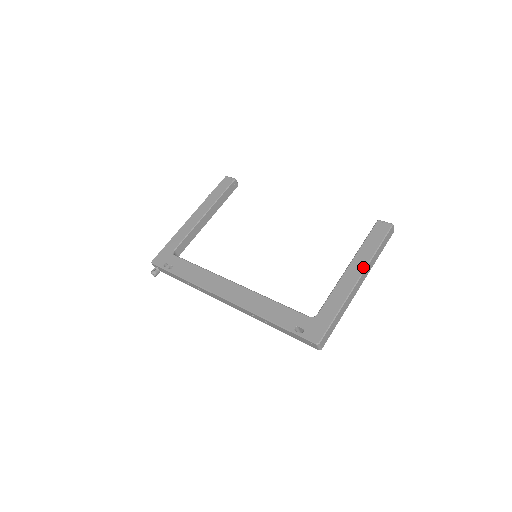
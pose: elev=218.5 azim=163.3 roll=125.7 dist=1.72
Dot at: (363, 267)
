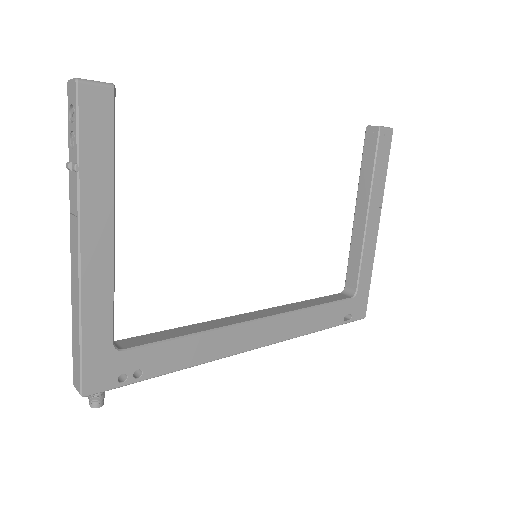
Dot at: (380, 209)
